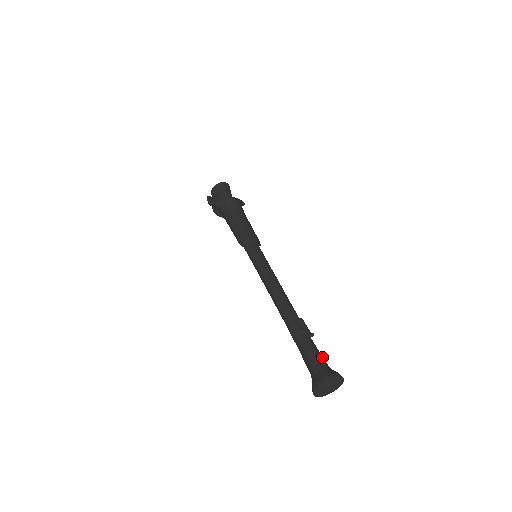
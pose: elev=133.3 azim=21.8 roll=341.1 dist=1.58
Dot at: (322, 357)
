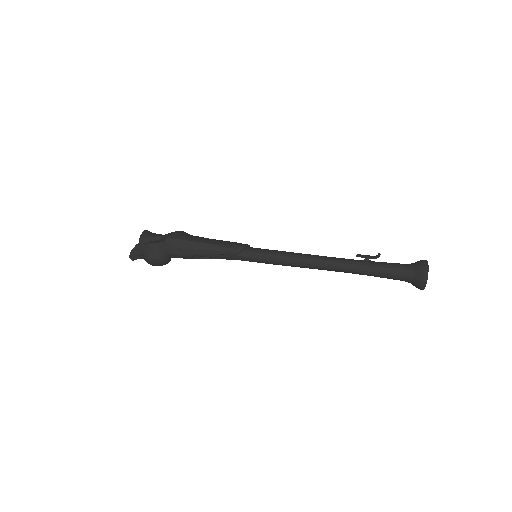
Dot at: occluded
